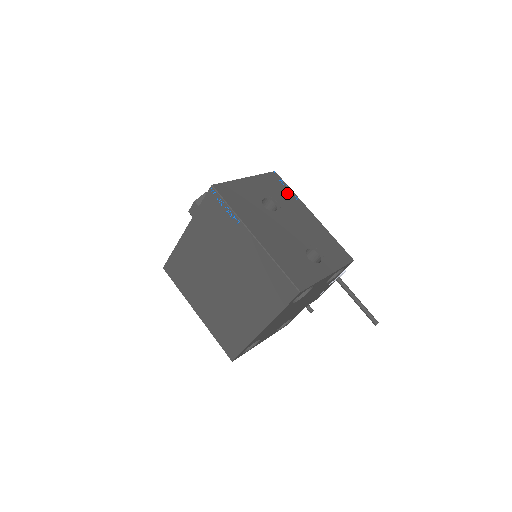
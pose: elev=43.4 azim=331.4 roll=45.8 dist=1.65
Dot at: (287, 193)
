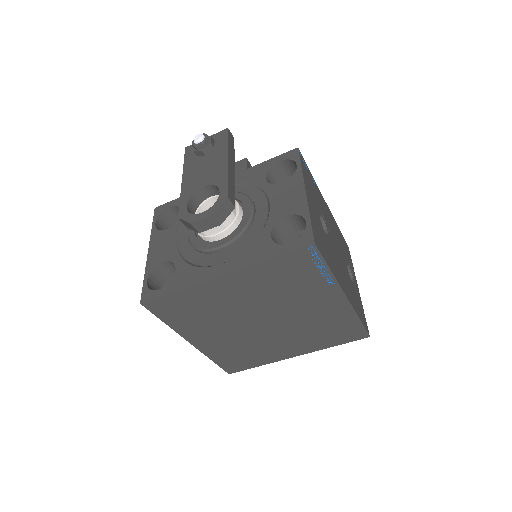
Dot at: (314, 185)
